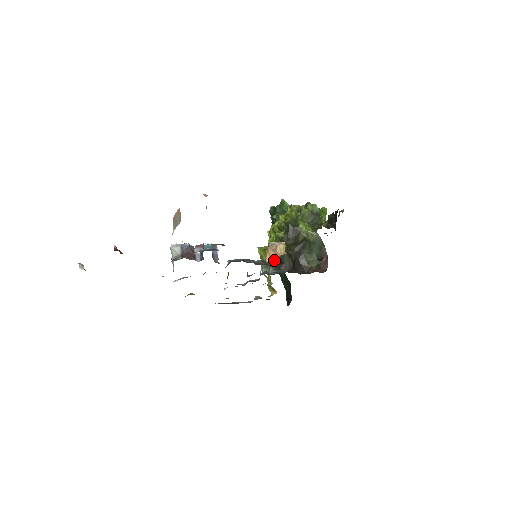
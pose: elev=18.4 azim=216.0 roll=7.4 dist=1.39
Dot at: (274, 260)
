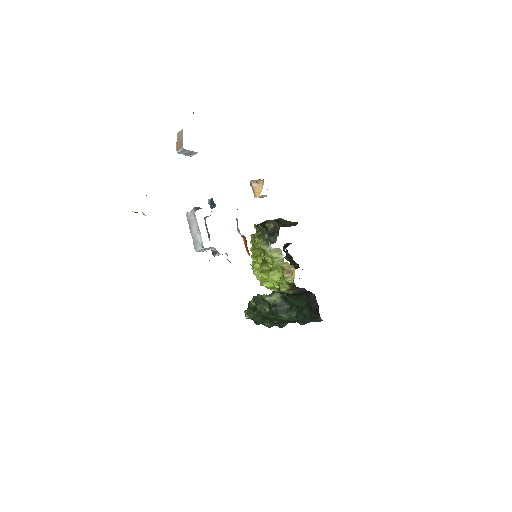
Dot at: (269, 236)
